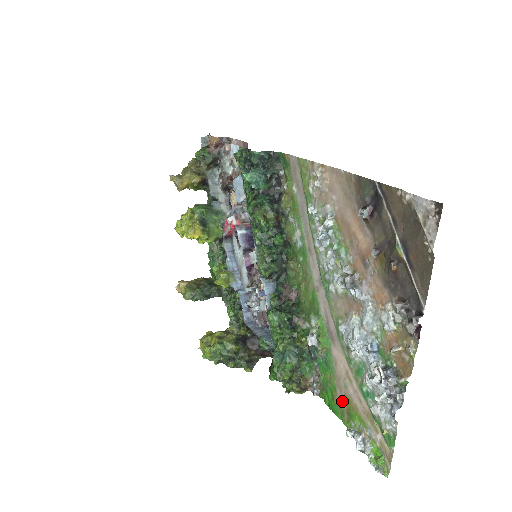
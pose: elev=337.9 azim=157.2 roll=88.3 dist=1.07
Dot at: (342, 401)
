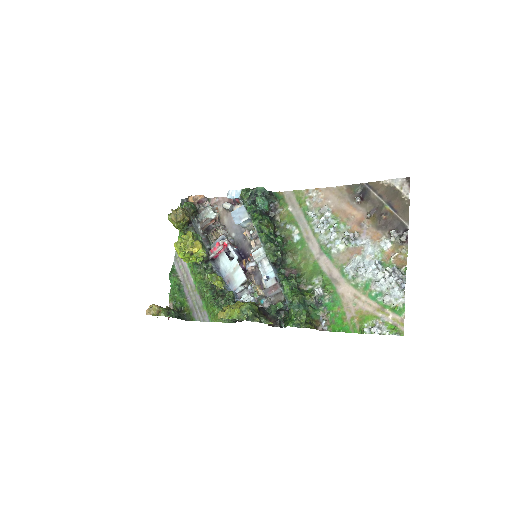
Dot at: (353, 317)
